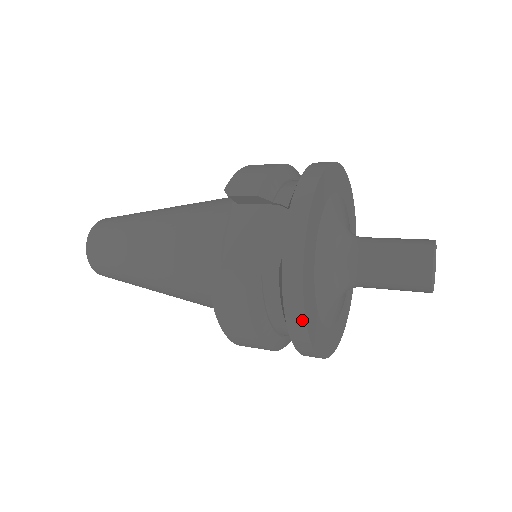
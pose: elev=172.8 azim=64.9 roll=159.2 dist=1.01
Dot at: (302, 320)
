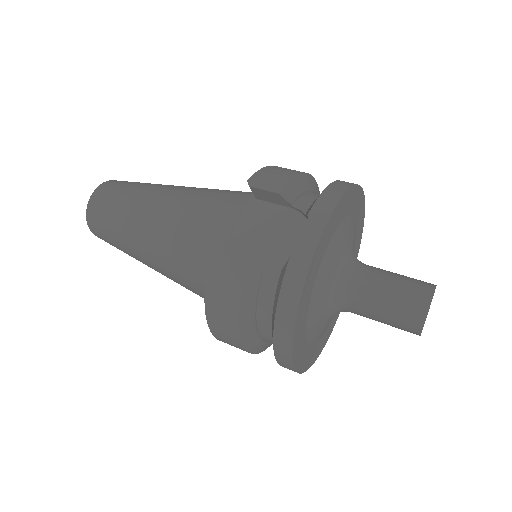
Dot at: (291, 326)
